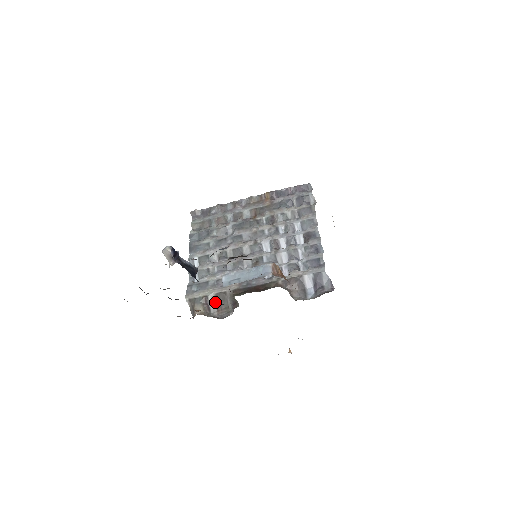
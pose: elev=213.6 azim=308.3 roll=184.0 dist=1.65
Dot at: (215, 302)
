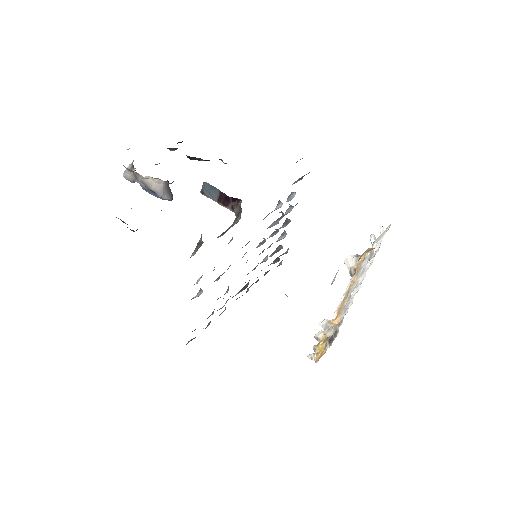
Dot at: occluded
